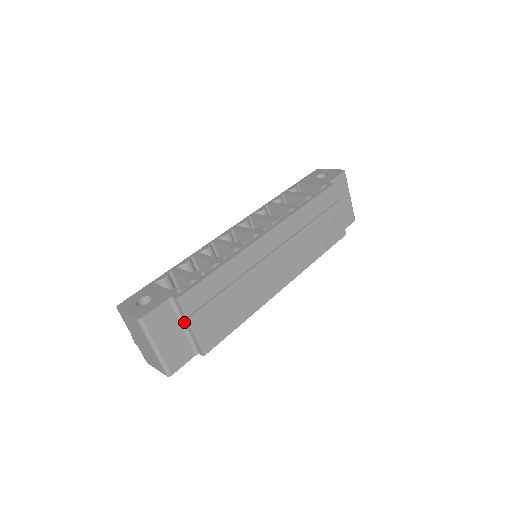
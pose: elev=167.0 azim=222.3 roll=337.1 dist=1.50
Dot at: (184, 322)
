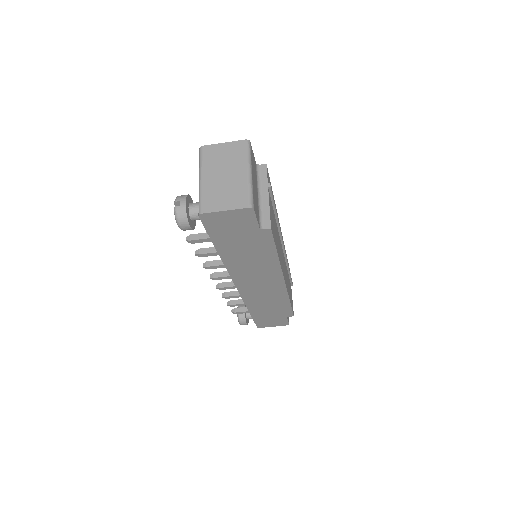
Dot at: (260, 190)
